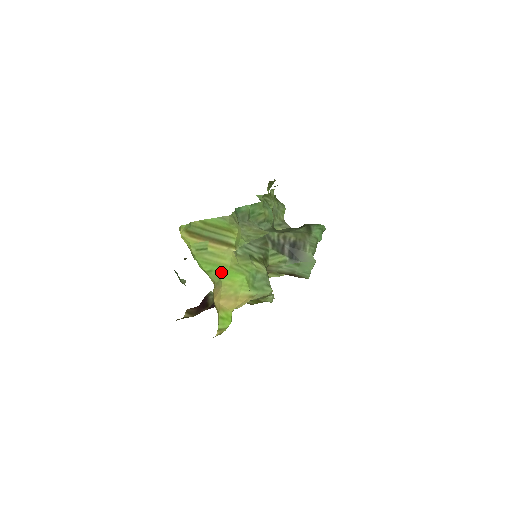
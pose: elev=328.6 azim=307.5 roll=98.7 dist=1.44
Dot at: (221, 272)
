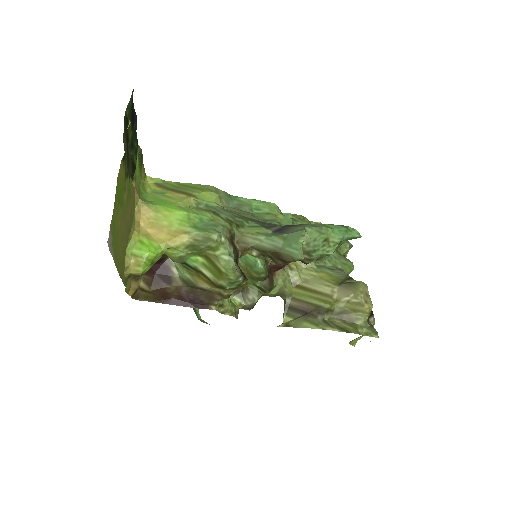
Dot at: (162, 204)
